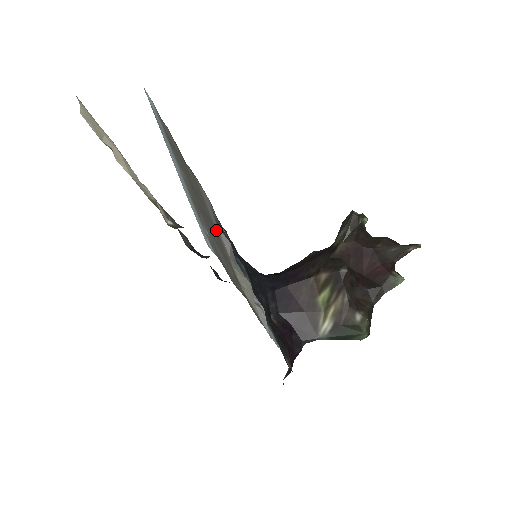
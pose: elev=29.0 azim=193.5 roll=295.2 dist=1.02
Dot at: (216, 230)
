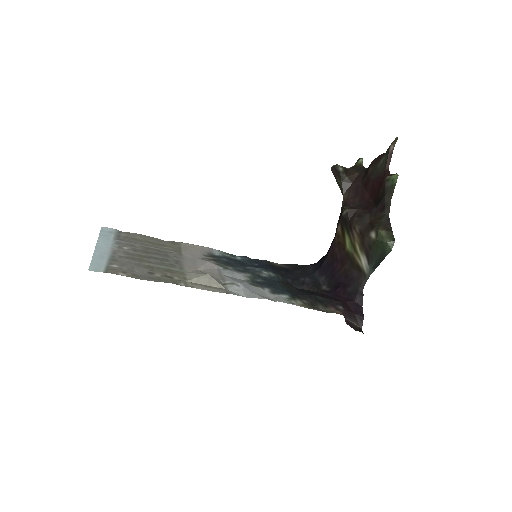
Dot at: (182, 261)
